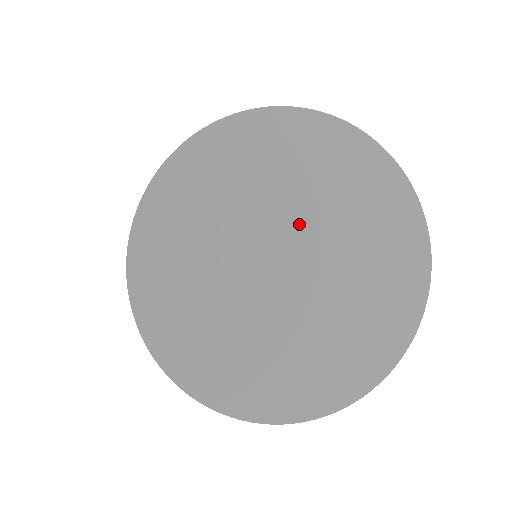
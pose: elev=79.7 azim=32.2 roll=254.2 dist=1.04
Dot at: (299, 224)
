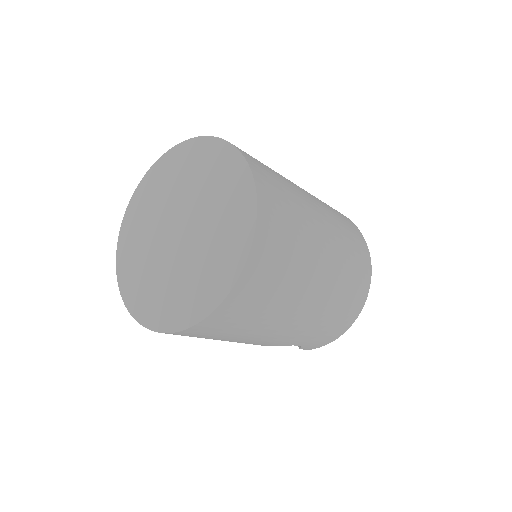
Dot at: (188, 206)
